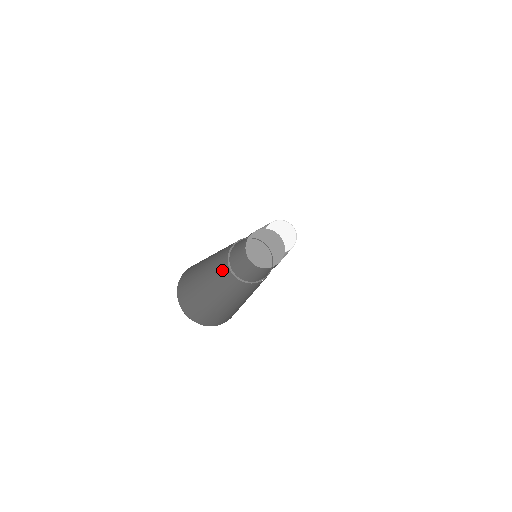
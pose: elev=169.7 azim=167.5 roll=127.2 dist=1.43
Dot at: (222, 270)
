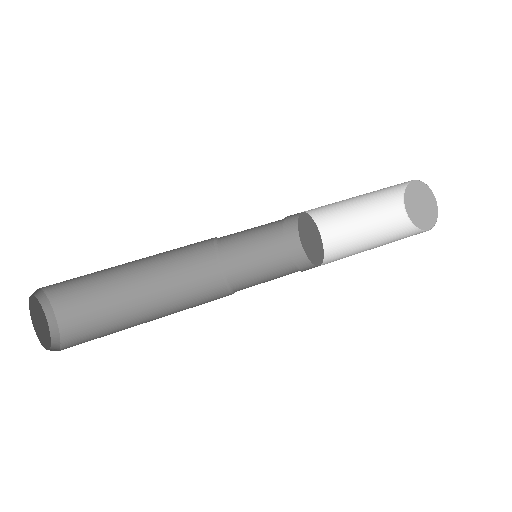
Dot at: (189, 245)
